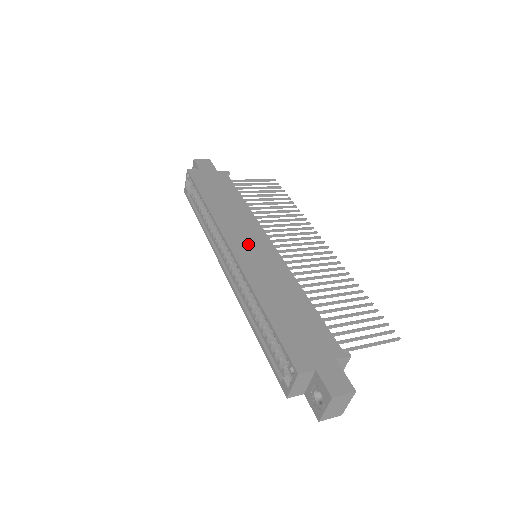
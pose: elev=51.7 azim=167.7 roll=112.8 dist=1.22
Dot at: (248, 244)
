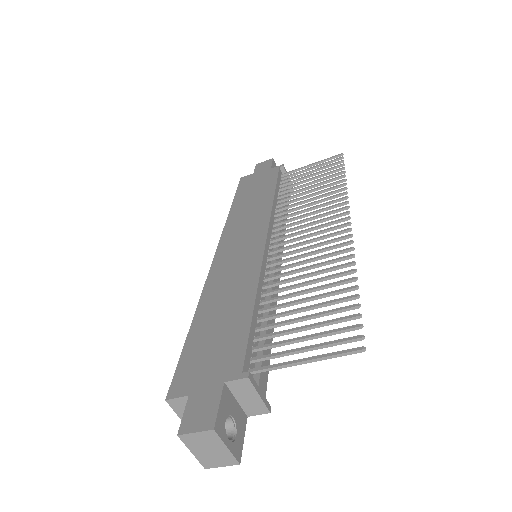
Dot at: (238, 244)
